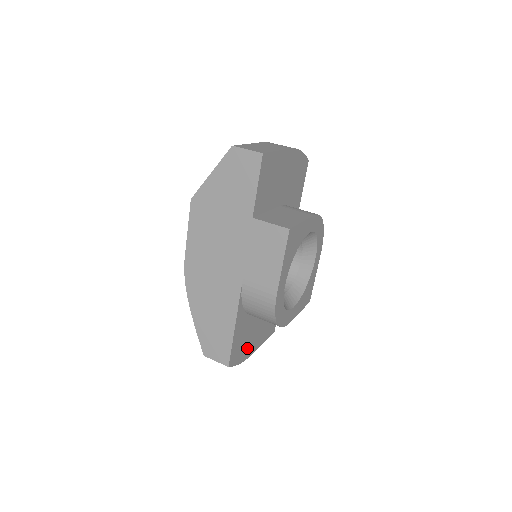
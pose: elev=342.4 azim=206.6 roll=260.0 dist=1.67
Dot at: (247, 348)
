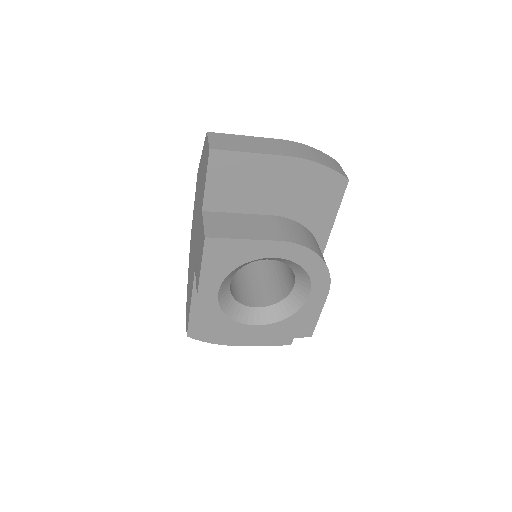
Dot at: (225, 335)
